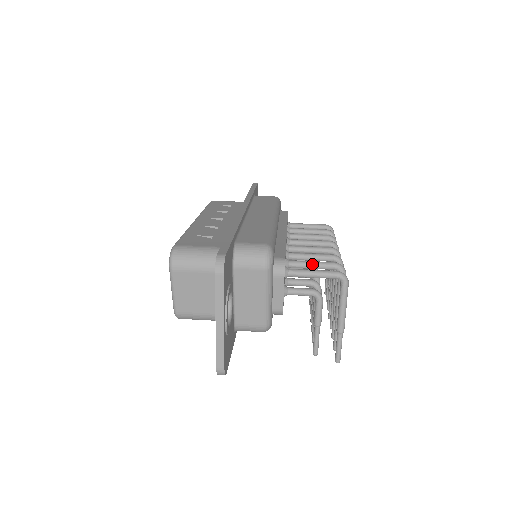
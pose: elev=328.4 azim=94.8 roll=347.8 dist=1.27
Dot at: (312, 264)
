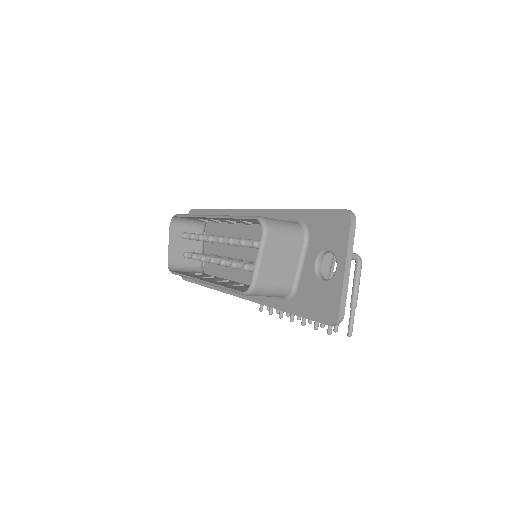
Dot at: occluded
